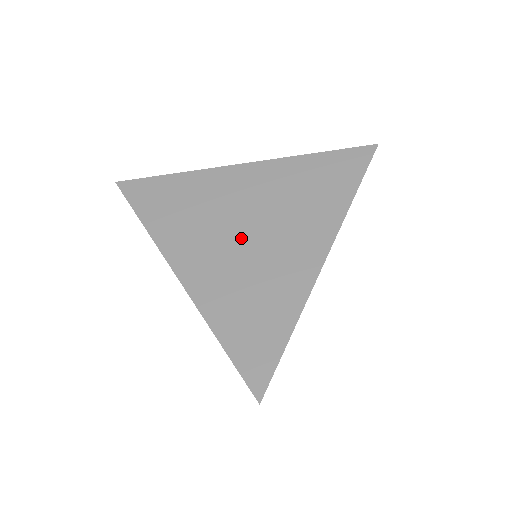
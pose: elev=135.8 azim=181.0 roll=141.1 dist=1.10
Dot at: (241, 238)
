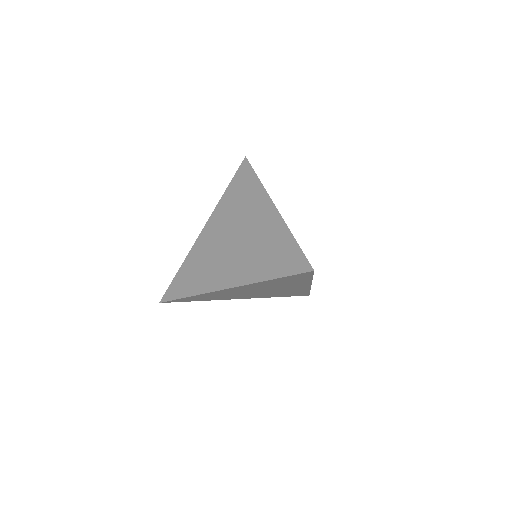
Dot at: (235, 245)
